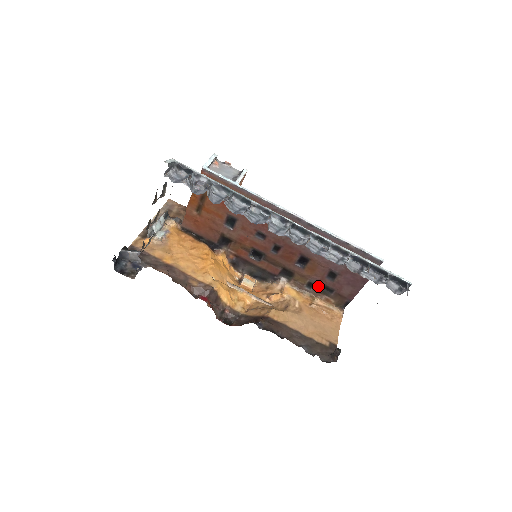
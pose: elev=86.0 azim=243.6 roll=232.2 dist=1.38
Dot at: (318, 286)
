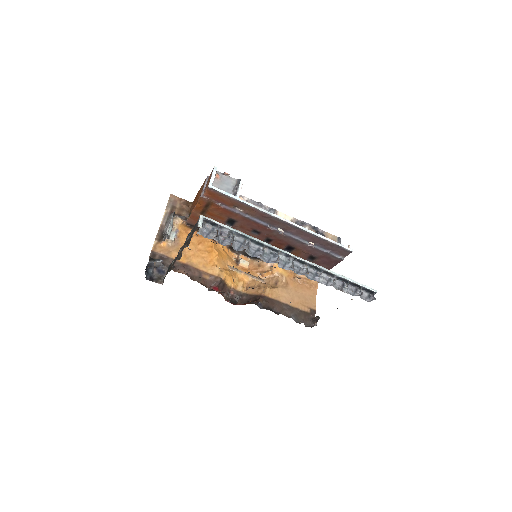
Dot at: occluded
